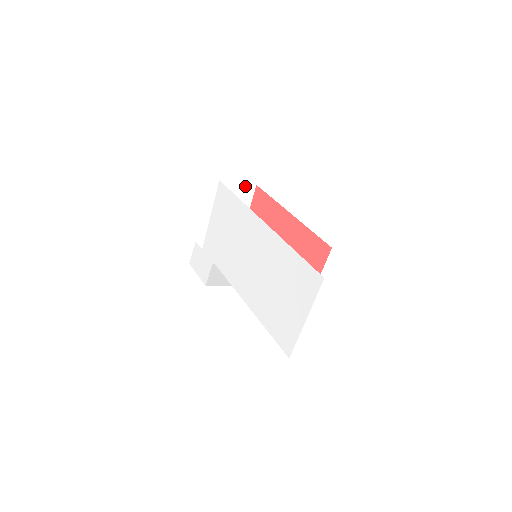
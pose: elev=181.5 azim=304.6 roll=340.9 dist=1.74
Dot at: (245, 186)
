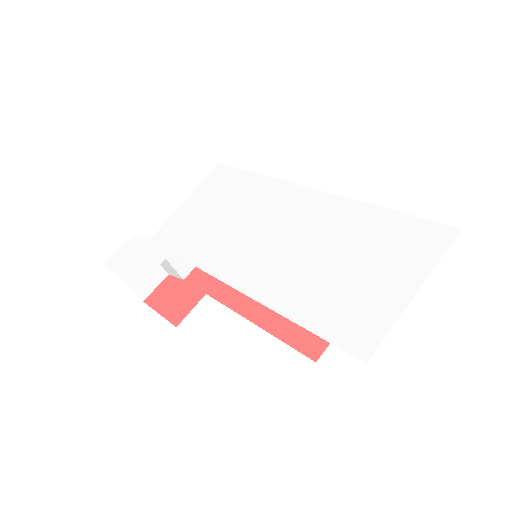
Dot at: occluded
